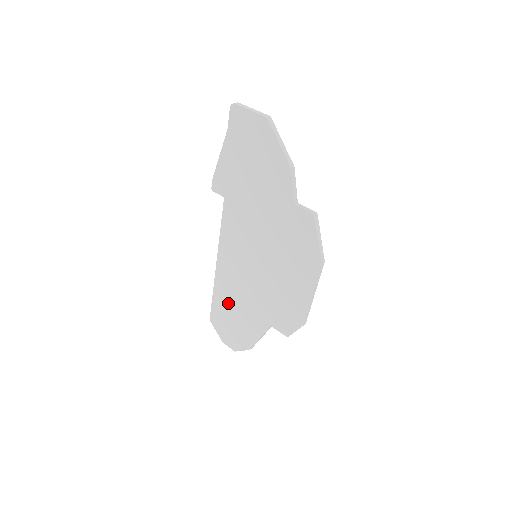
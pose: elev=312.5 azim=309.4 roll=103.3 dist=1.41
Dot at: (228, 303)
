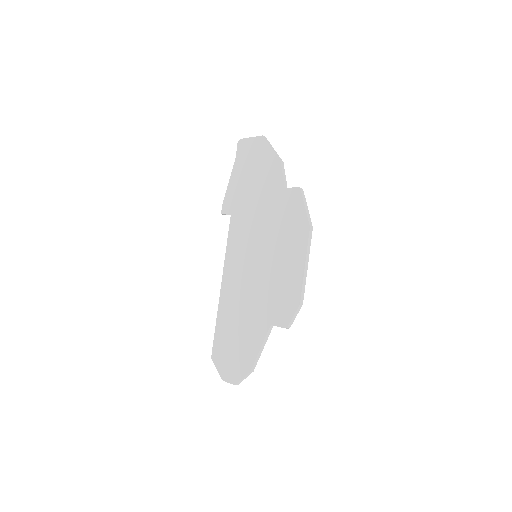
Dot at: (230, 323)
